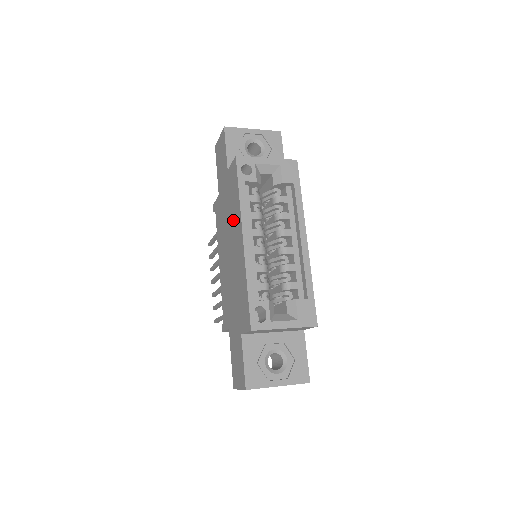
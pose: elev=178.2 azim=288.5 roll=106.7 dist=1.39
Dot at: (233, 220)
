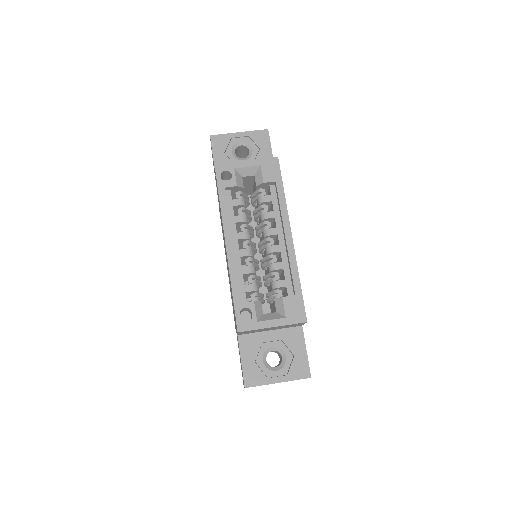
Dot at: (222, 226)
